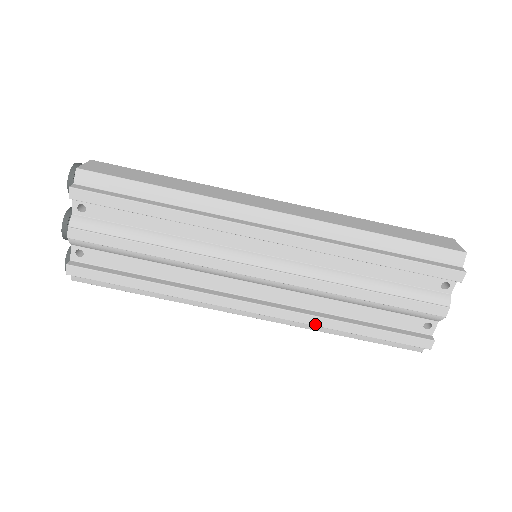
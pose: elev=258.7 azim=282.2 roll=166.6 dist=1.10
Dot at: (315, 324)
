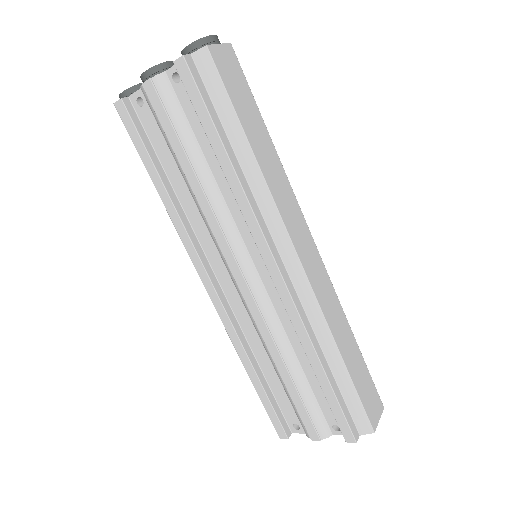
Dot at: (234, 343)
